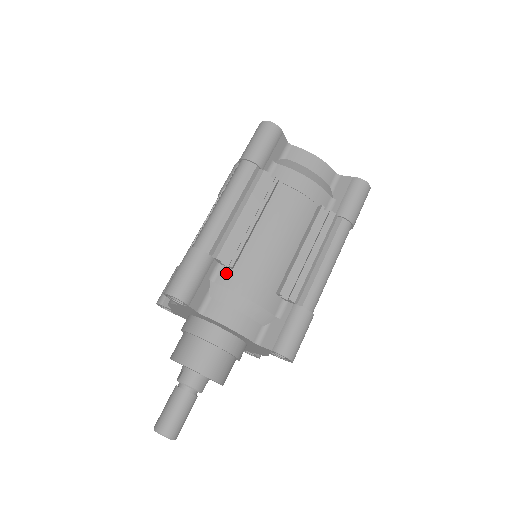
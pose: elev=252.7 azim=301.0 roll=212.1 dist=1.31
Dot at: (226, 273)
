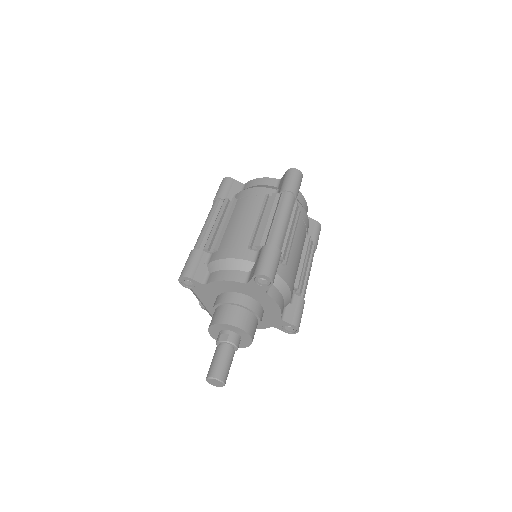
Dot at: (281, 268)
